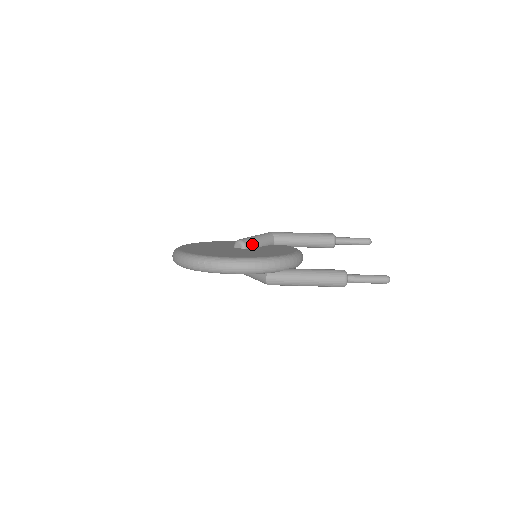
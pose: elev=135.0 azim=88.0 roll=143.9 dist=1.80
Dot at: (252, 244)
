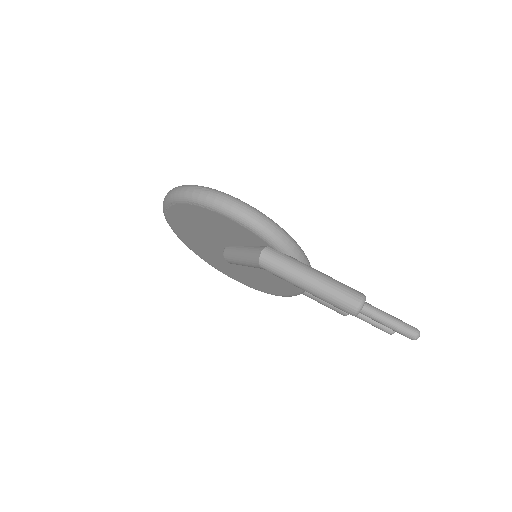
Dot at: occluded
